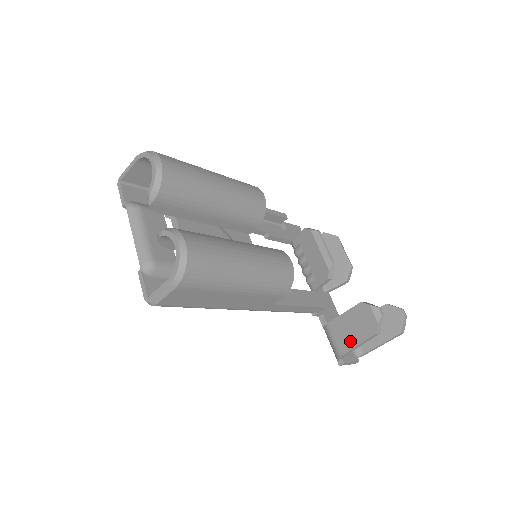
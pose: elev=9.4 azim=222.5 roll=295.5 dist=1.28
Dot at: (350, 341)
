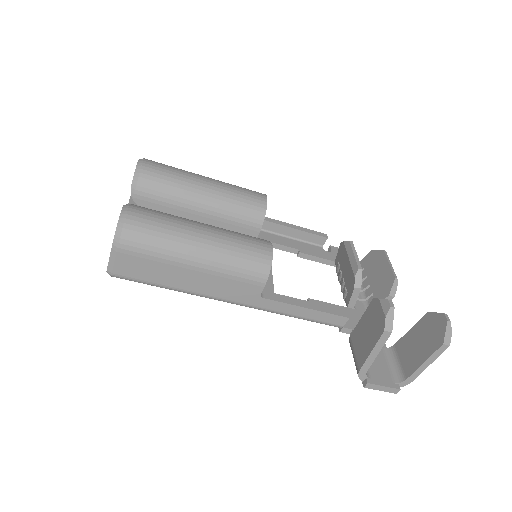
Dot at: (365, 349)
